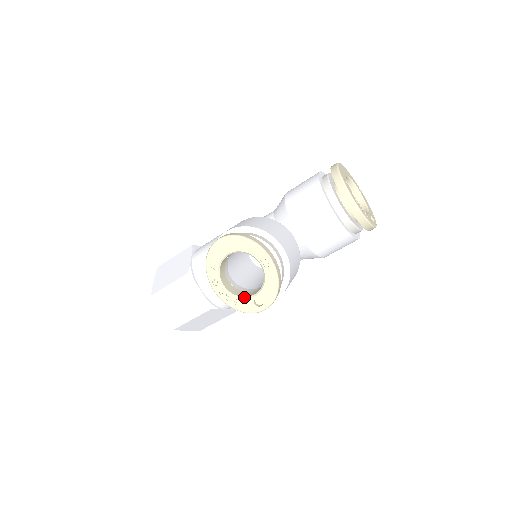
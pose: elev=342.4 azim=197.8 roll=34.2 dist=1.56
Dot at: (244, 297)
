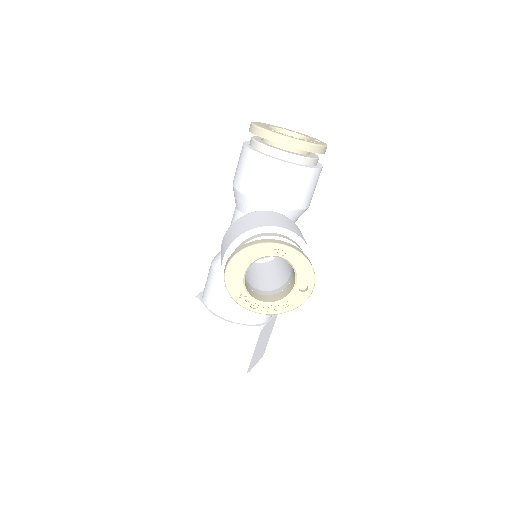
Dot at: (288, 295)
